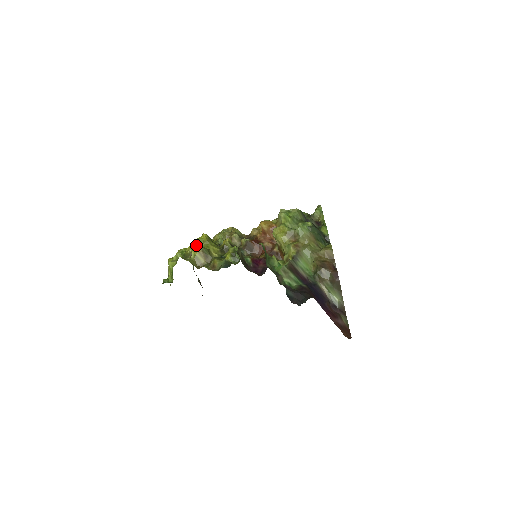
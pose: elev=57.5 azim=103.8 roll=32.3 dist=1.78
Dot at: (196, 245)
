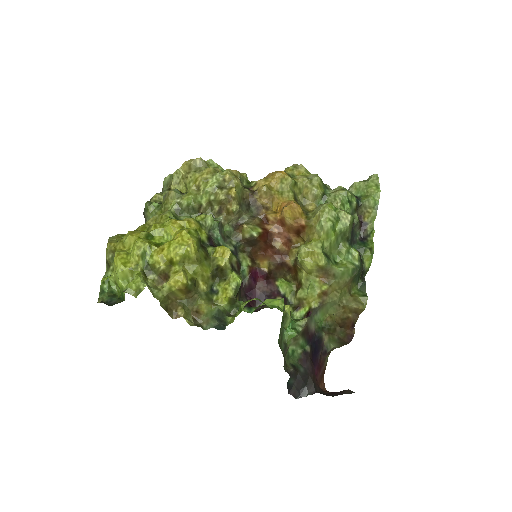
Dot at: (174, 262)
